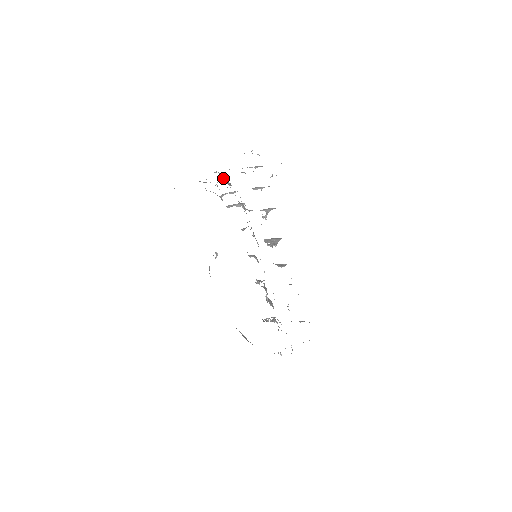
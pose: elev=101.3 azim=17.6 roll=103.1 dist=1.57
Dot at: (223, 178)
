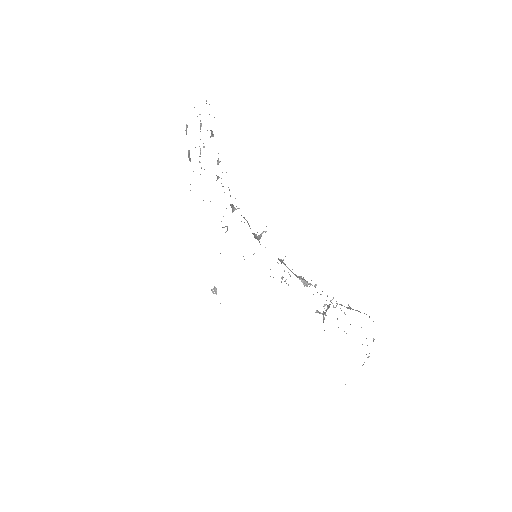
Dot at: occluded
